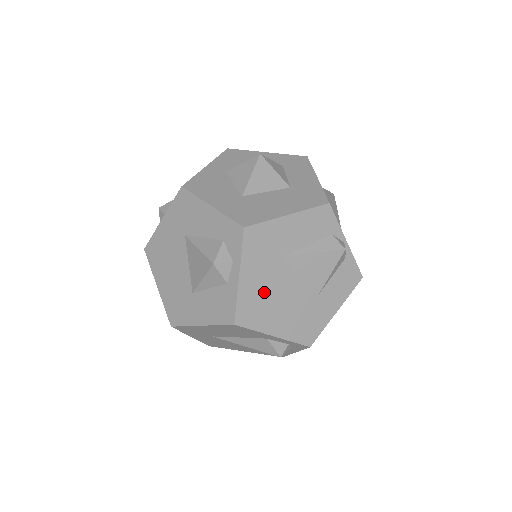
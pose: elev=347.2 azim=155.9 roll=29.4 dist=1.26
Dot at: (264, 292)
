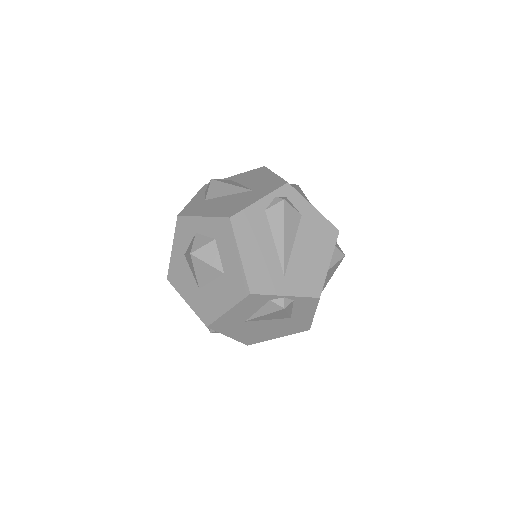
Dot at: (251, 333)
